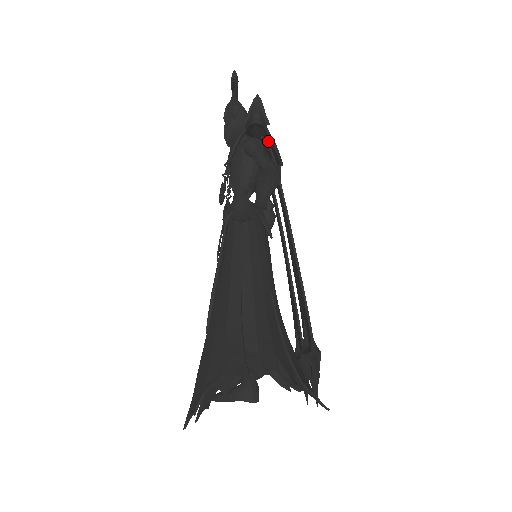
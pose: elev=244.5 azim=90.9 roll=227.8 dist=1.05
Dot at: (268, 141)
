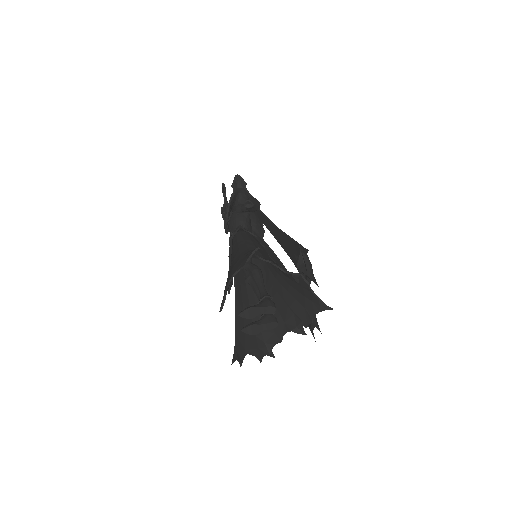
Dot at: occluded
